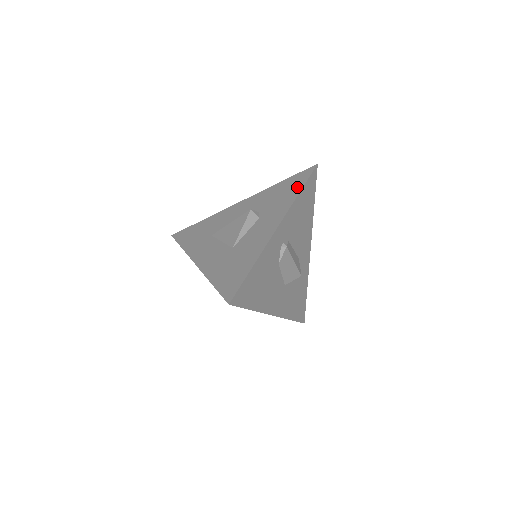
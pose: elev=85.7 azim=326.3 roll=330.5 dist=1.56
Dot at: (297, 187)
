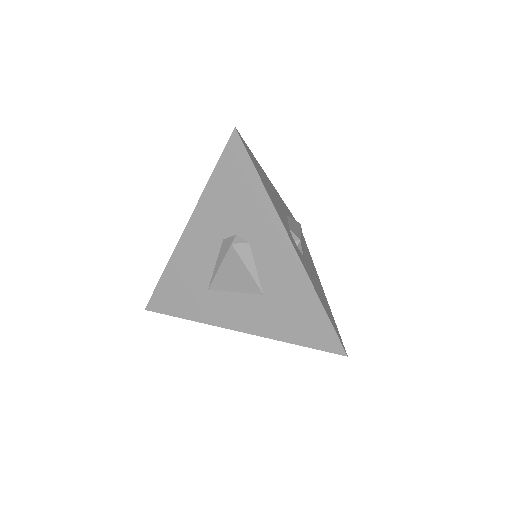
Dot at: (250, 178)
